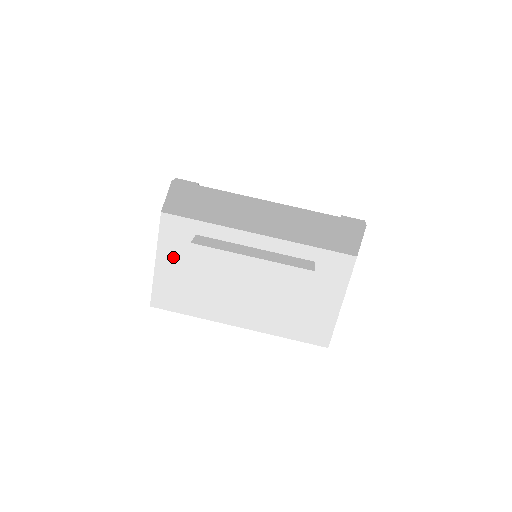
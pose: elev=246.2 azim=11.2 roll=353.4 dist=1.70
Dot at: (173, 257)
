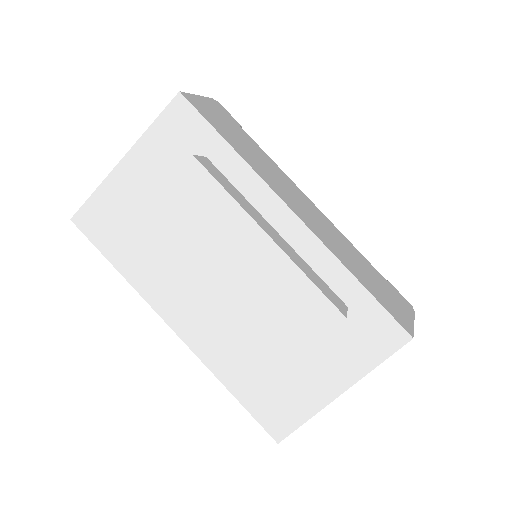
Dot at: (151, 169)
